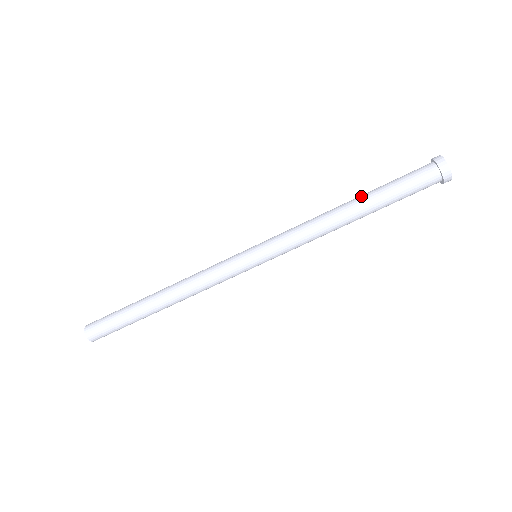
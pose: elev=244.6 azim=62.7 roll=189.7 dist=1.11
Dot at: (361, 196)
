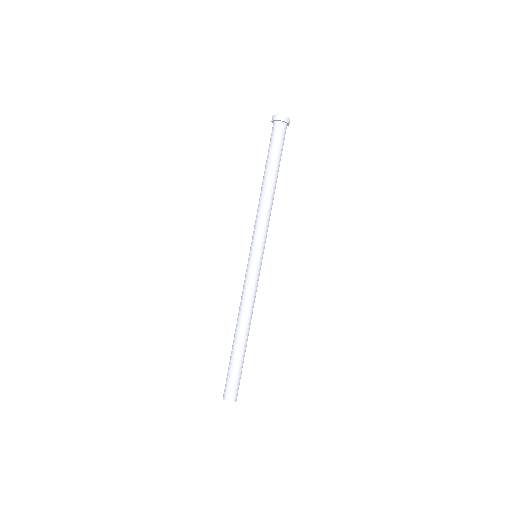
Dot at: (264, 172)
